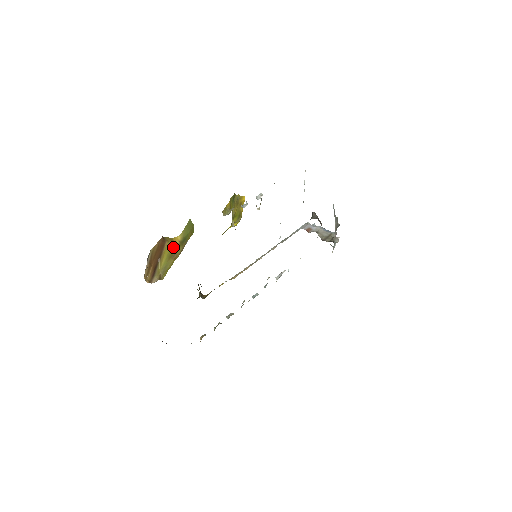
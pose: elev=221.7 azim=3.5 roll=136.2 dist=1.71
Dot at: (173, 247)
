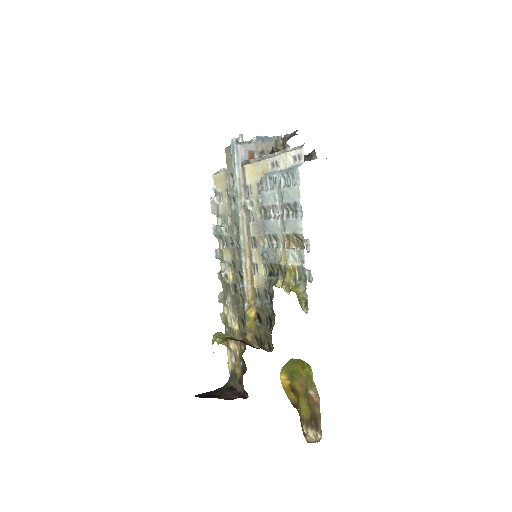
Dot at: (295, 393)
